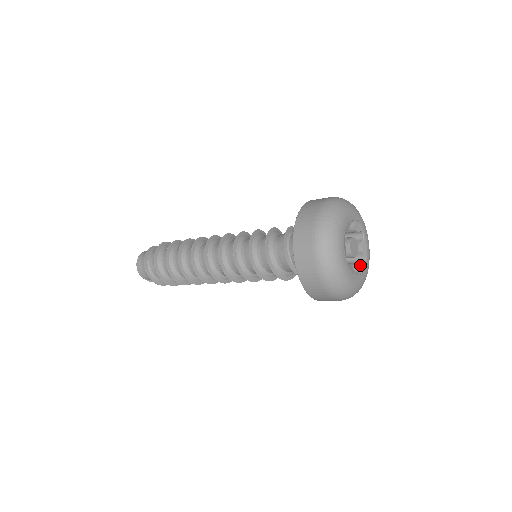
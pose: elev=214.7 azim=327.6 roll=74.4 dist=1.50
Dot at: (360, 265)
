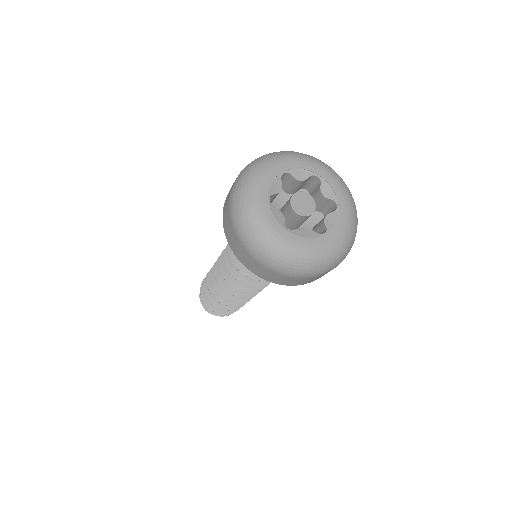
Dot at: (328, 218)
